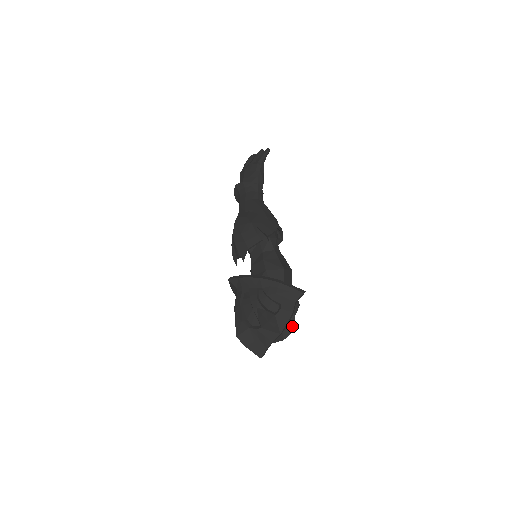
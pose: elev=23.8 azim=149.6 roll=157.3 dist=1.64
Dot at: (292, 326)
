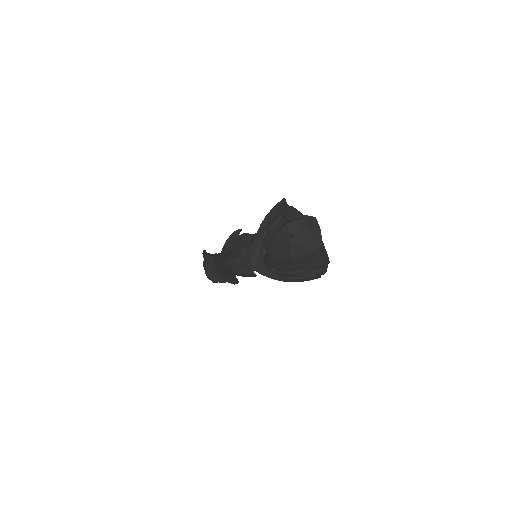
Dot at: (311, 217)
